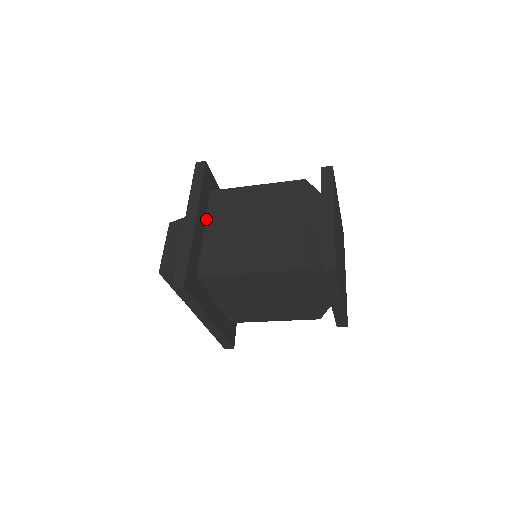
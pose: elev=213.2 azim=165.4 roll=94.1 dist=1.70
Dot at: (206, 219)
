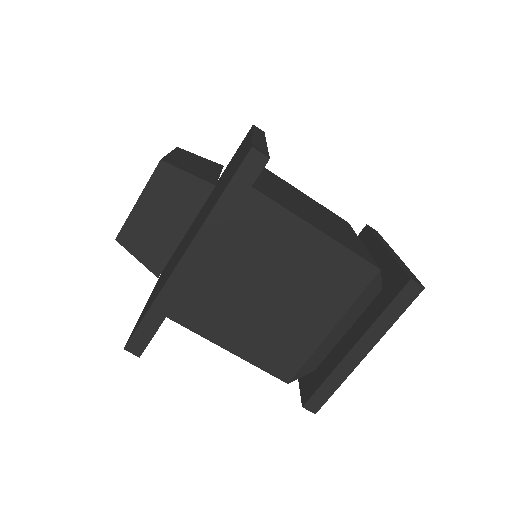
Dot at: occluded
